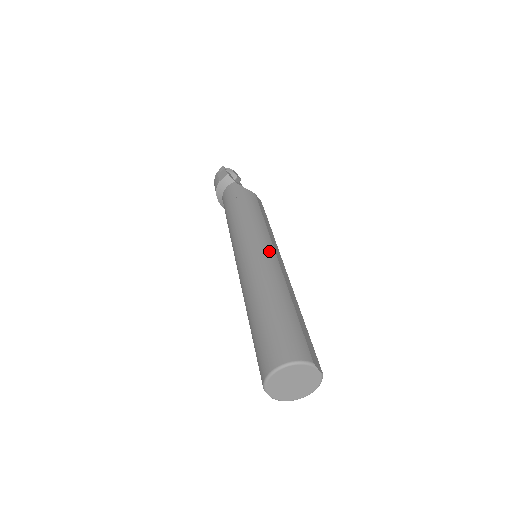
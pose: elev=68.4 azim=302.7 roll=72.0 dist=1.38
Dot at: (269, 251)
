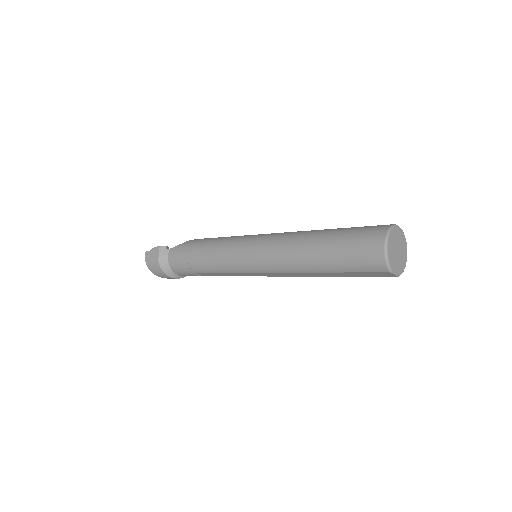
Dot at: (267, 235)
